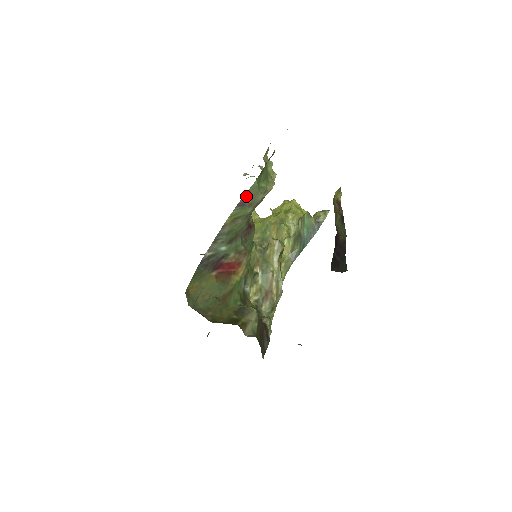
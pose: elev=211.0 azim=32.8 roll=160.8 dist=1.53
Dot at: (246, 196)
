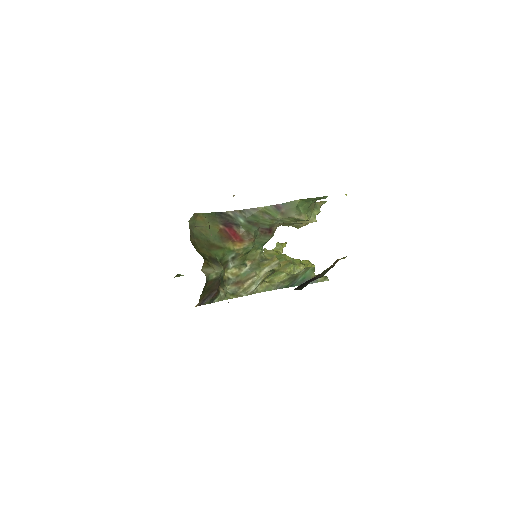
Dot at: (285, 205)
